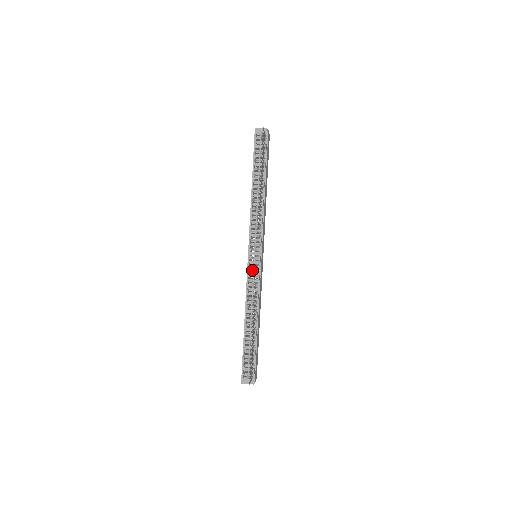
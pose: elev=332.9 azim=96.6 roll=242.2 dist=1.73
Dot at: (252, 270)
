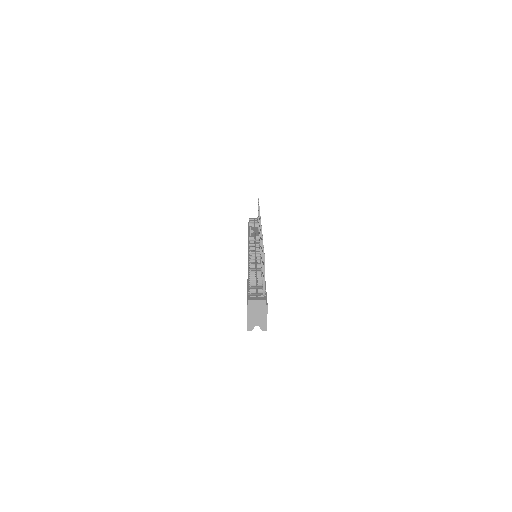
Dot at: (254, 252)
